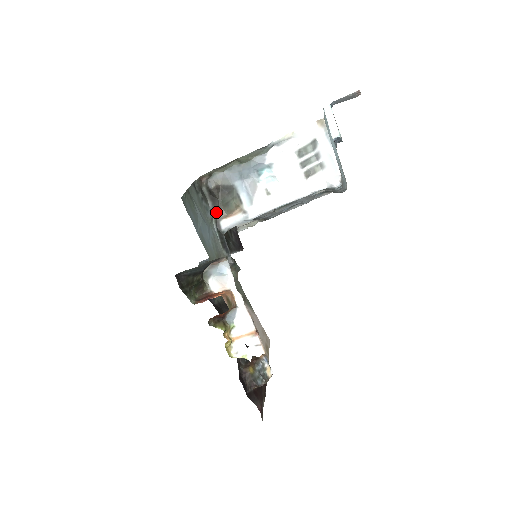
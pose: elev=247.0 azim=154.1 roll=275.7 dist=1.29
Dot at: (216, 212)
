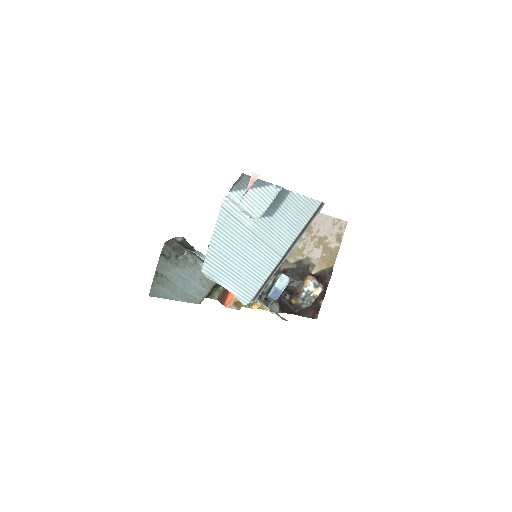
Dot at: occluded
